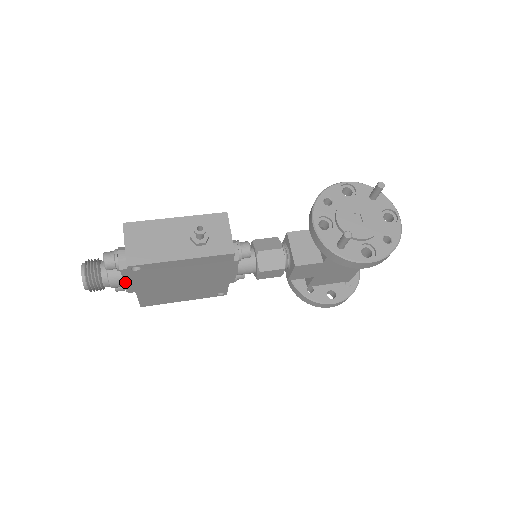
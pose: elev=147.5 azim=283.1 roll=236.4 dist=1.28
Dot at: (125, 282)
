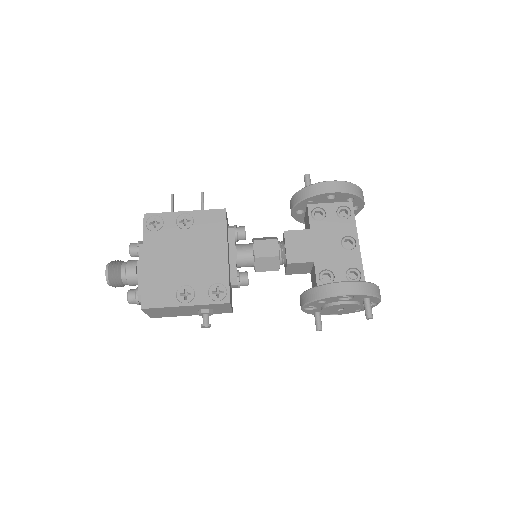
Dot at: occluded
